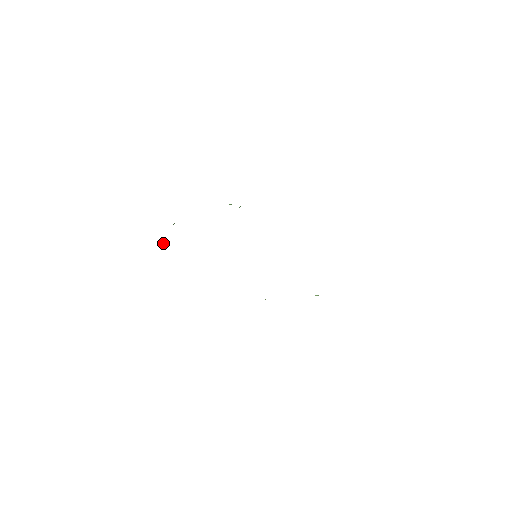
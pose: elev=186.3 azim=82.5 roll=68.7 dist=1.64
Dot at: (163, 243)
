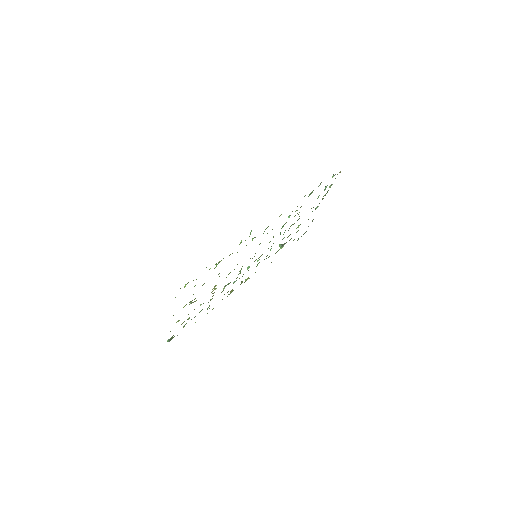
Dot at: occluded
